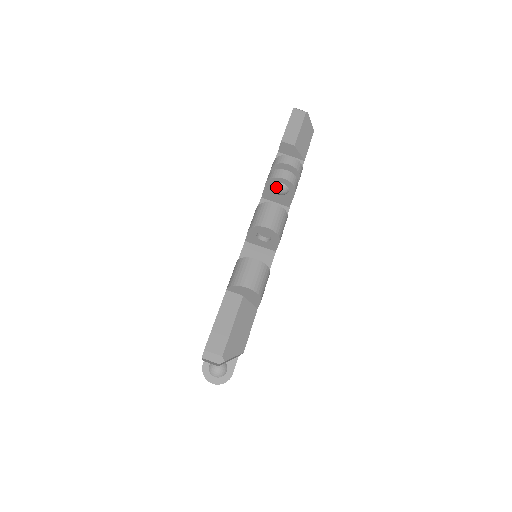
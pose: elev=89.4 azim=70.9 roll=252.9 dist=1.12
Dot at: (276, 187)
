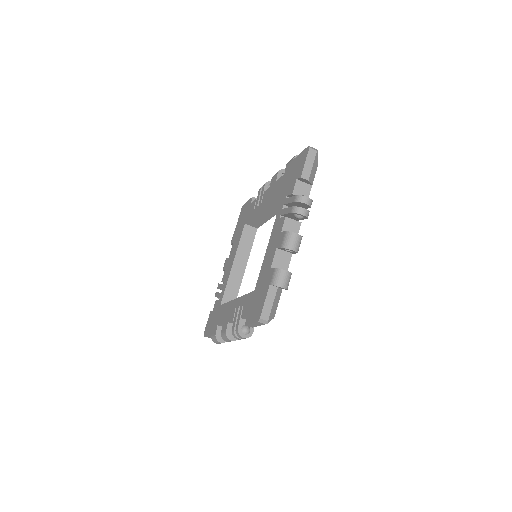
Dot at: occluded
